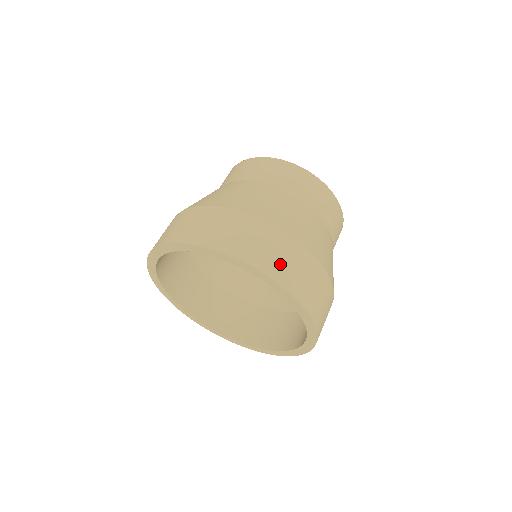
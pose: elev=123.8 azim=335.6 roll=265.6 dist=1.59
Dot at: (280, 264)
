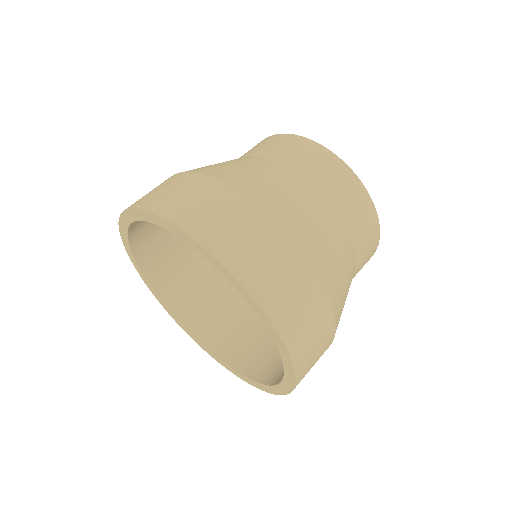
Dot at: (302, 329)
